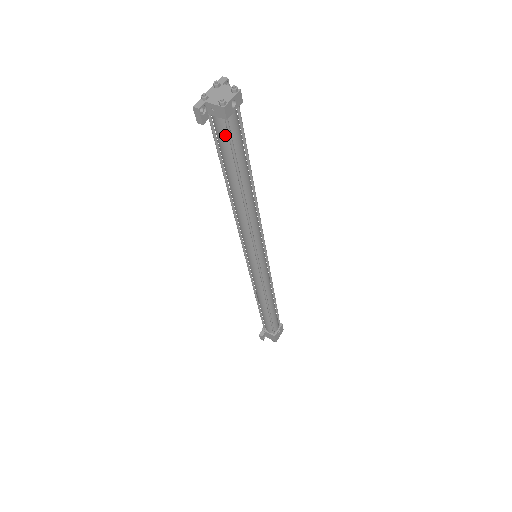
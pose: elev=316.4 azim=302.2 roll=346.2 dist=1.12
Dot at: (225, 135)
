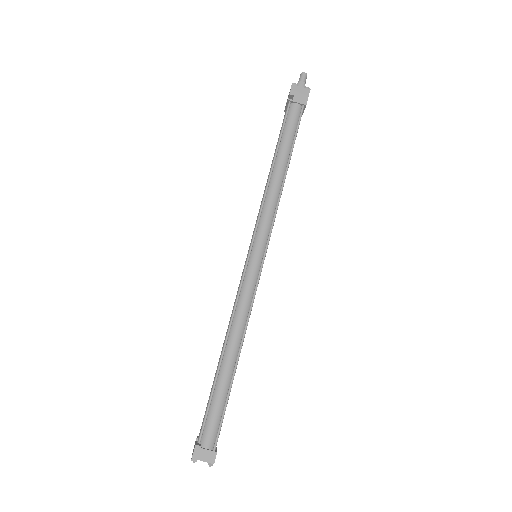
Dot at: occluded
